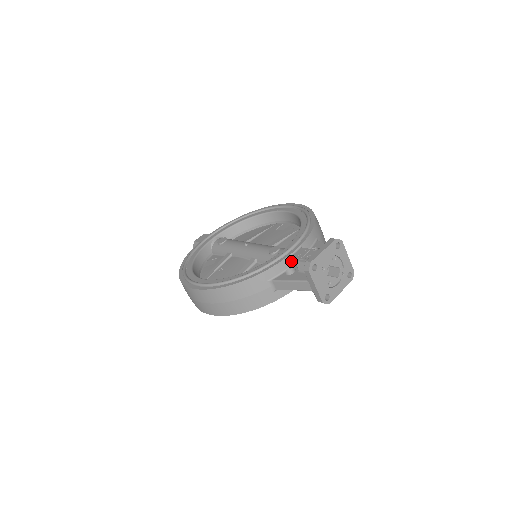
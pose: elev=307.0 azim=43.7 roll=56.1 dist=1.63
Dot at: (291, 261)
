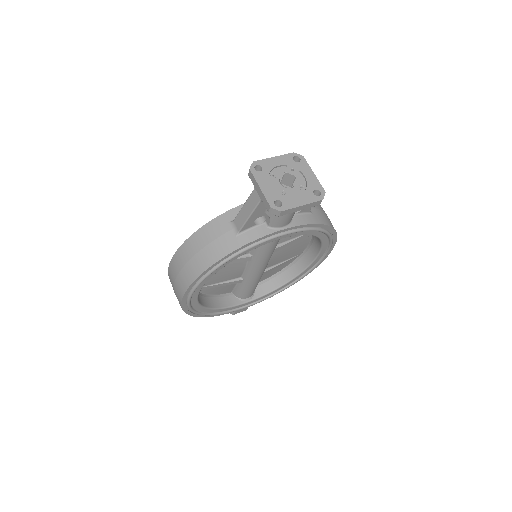
Dot at: occluded
